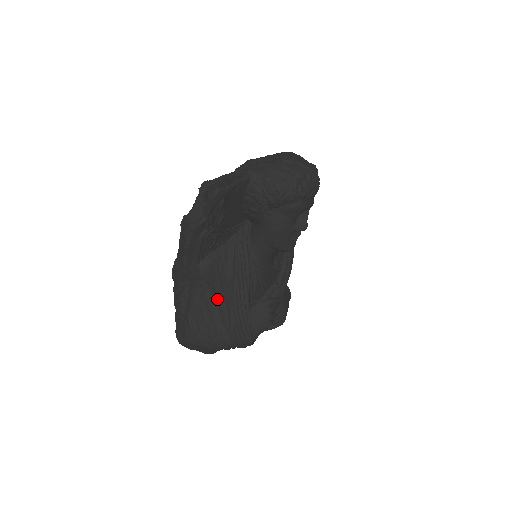
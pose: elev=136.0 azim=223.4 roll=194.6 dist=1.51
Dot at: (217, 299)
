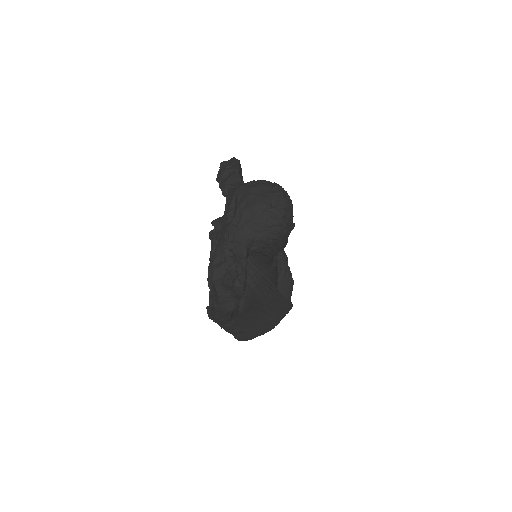
Dot at: (258, 310)
